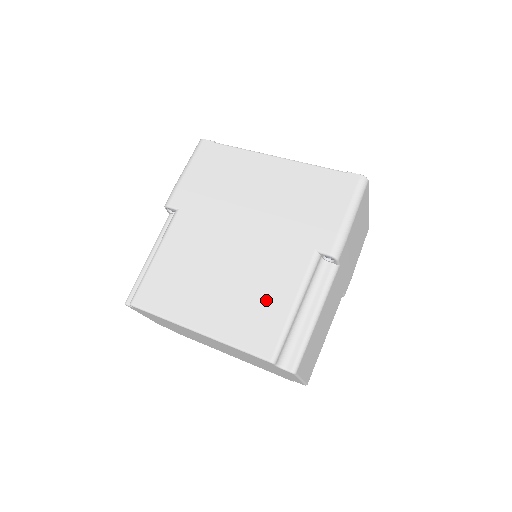
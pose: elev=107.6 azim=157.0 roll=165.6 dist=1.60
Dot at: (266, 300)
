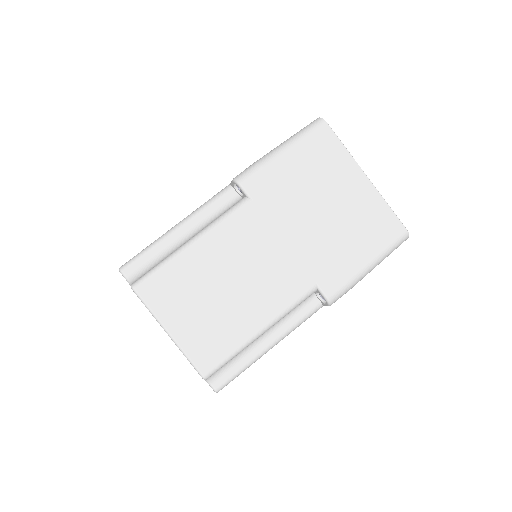
Dot at: occluded
